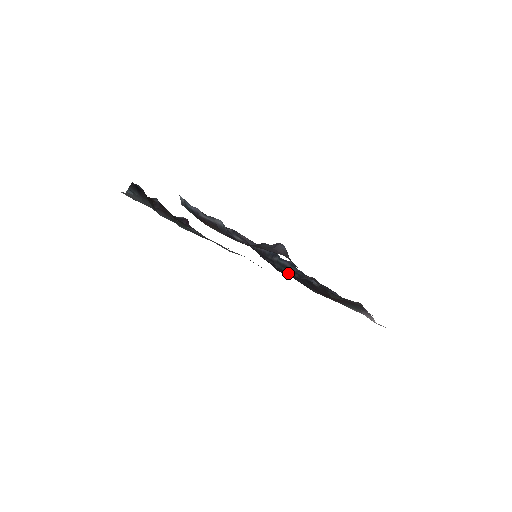
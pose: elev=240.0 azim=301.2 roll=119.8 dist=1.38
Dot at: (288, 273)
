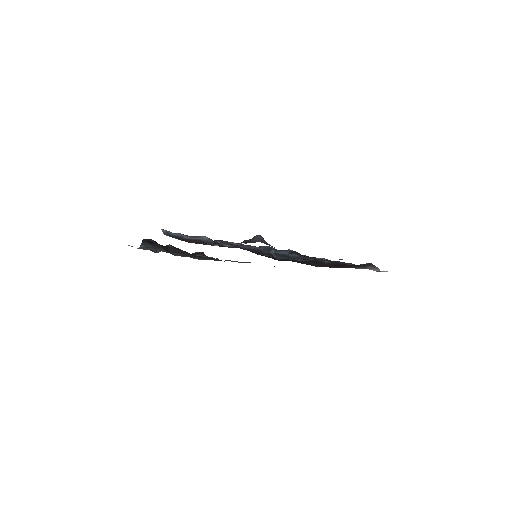
Dot at: (290, 260)
